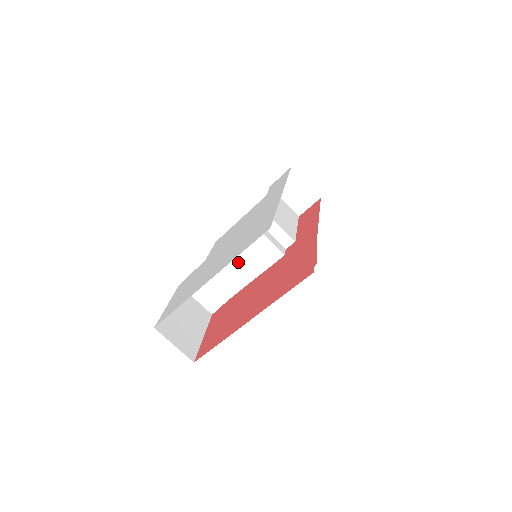
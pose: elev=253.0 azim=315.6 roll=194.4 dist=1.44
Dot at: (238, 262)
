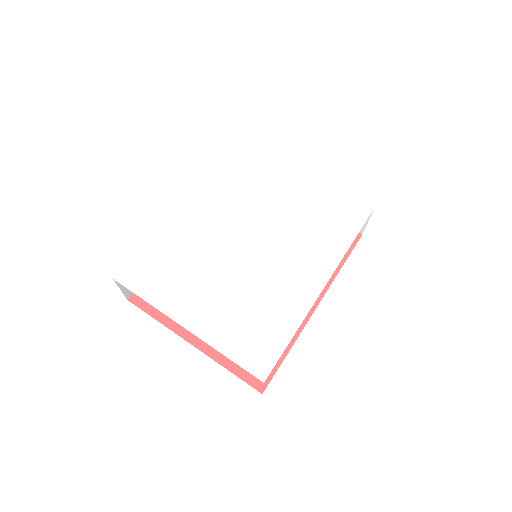
Dot at: occluded
